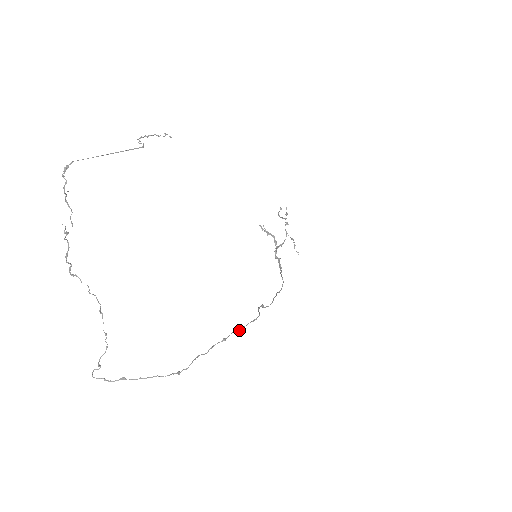
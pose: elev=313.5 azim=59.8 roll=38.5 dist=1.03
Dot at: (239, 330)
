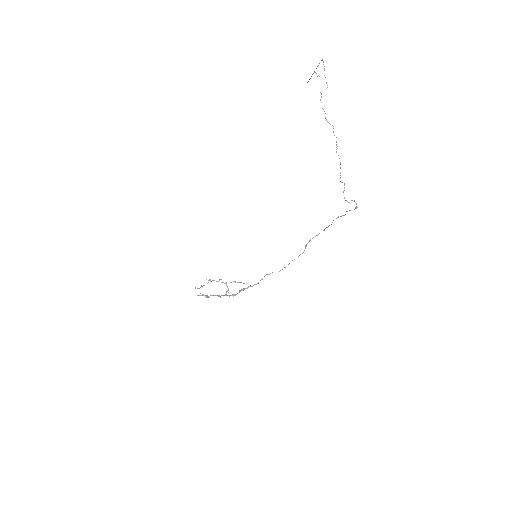
Dot at: (331, 224)
